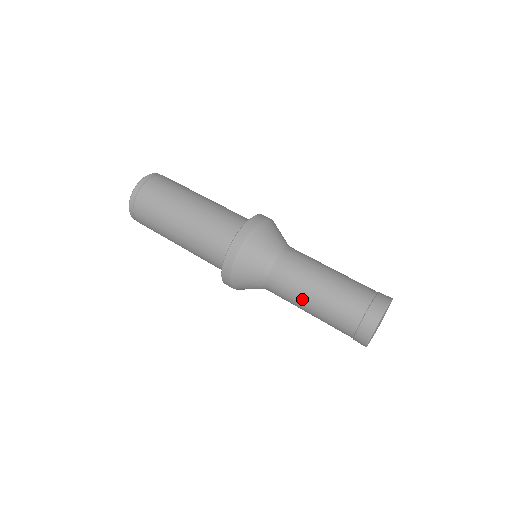
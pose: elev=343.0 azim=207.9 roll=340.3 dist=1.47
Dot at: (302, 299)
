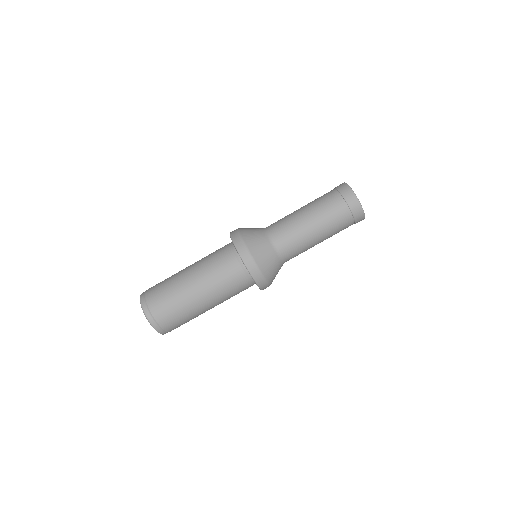
Dot at: (313, 246)
